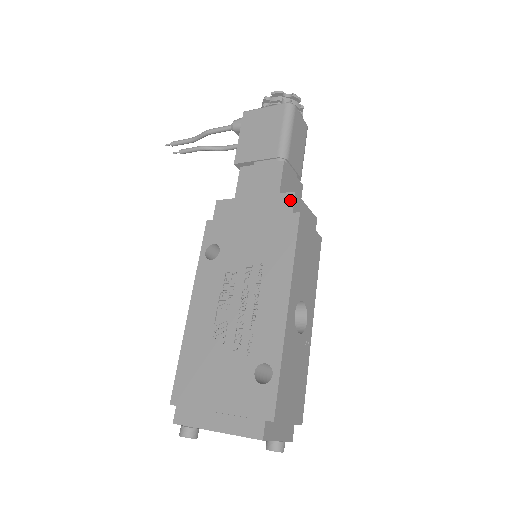
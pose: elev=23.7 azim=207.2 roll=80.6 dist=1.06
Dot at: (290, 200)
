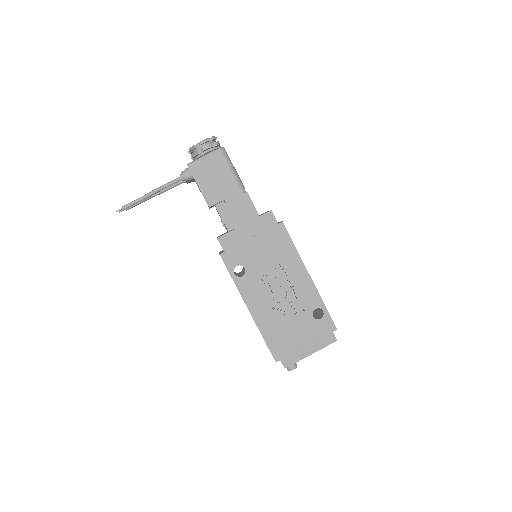
Dot at: (272, 217)
